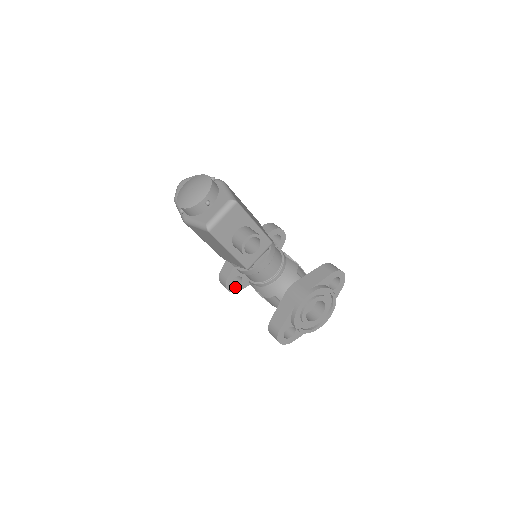
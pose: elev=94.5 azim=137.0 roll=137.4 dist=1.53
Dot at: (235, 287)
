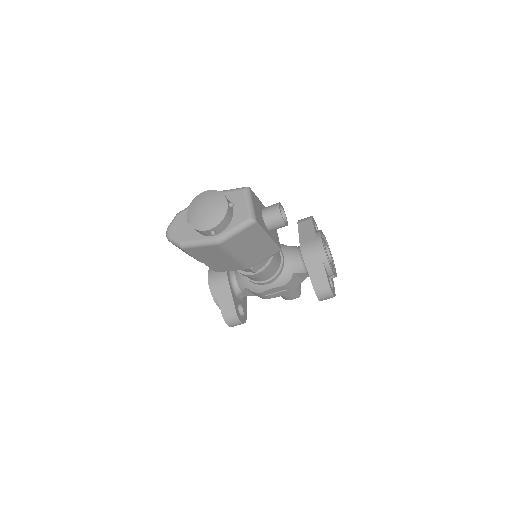
Dot at: (243, 317)
